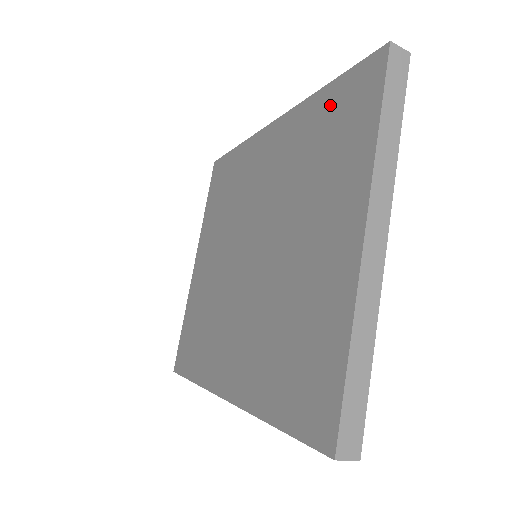
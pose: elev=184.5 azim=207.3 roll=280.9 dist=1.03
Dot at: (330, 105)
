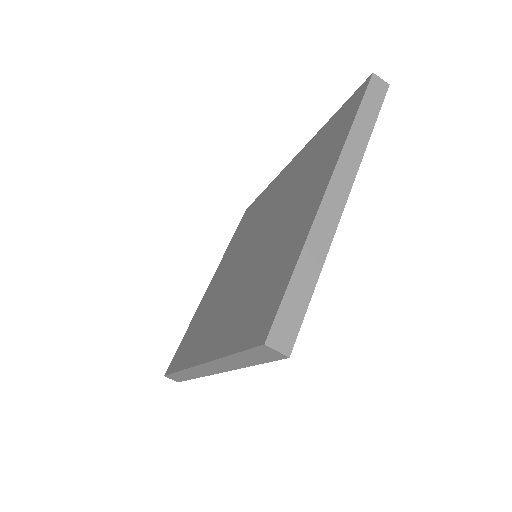
Dot at: (329, 127)
